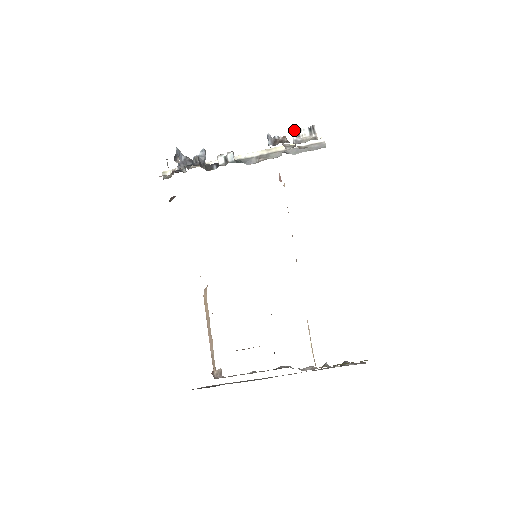
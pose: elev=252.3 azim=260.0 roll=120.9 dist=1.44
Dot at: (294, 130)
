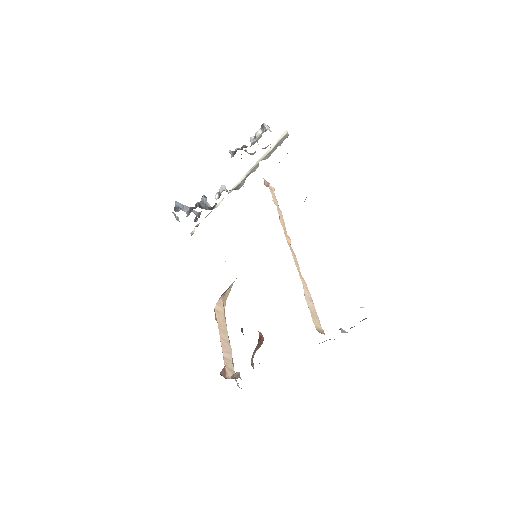
Dot at: (251, 137)
